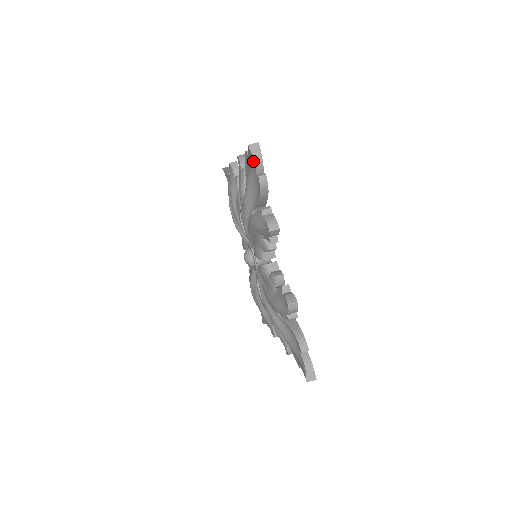
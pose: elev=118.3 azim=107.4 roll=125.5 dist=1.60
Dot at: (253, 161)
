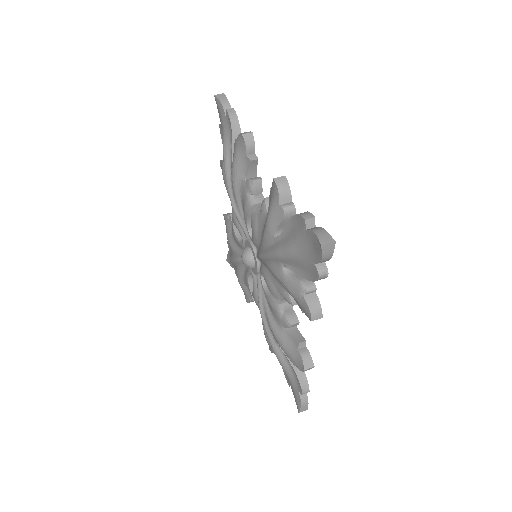
Dot at: (221, 105)
